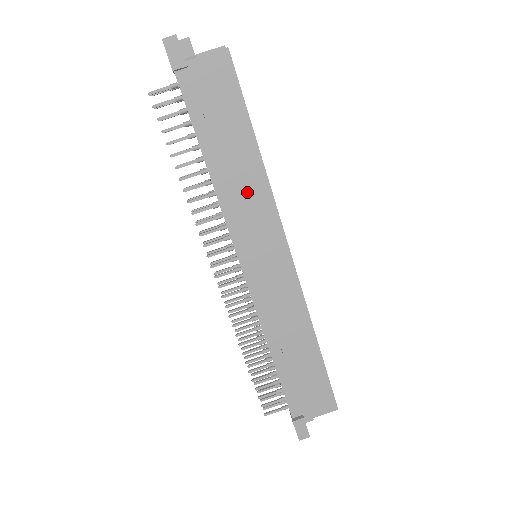
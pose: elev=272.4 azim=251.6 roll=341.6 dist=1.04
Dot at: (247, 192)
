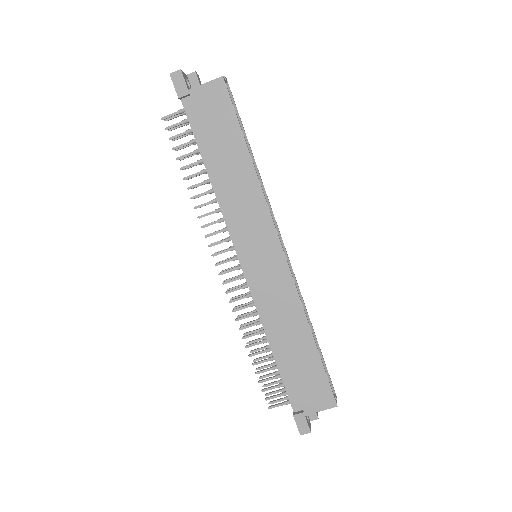
Dot at: (243, 197)
